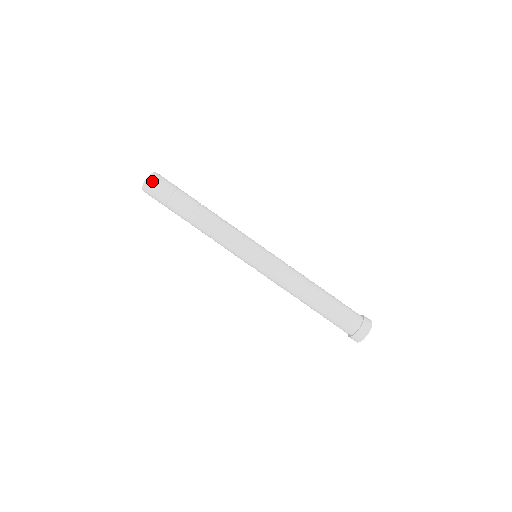
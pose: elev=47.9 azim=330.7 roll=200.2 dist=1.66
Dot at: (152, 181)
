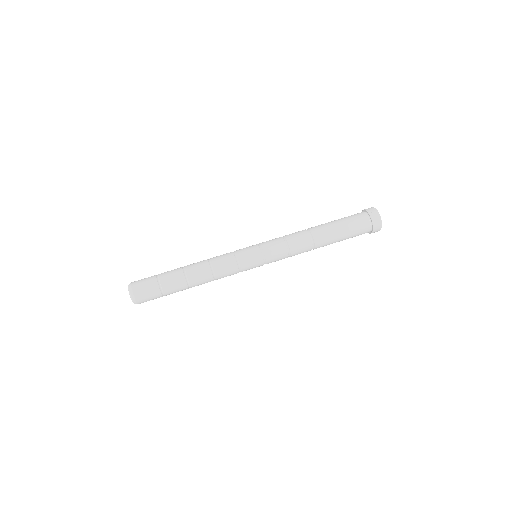
Dot at: (137, 297)
